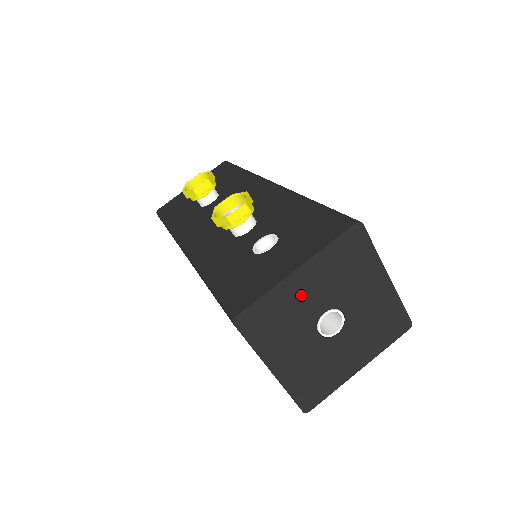
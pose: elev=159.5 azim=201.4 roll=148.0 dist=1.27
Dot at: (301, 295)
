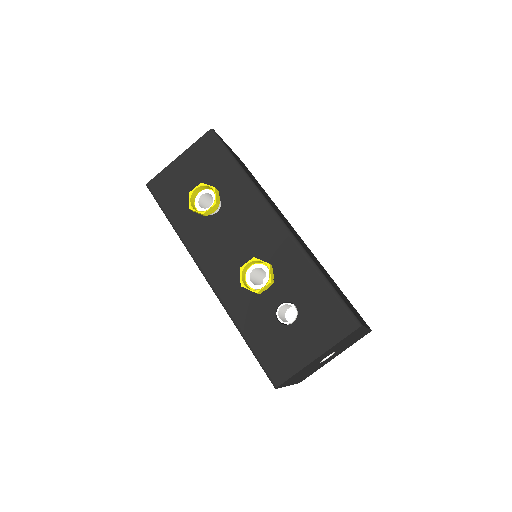
Dot at: occluded
